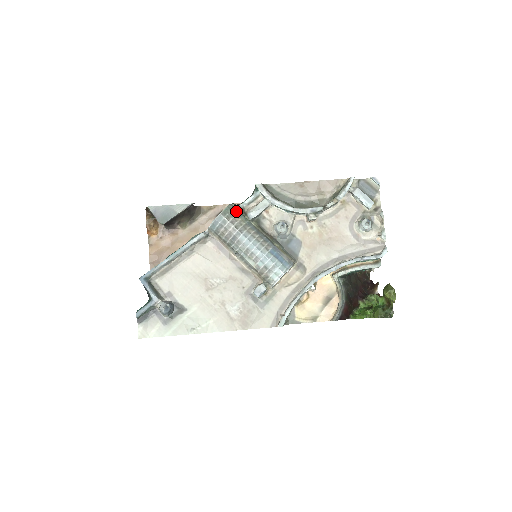
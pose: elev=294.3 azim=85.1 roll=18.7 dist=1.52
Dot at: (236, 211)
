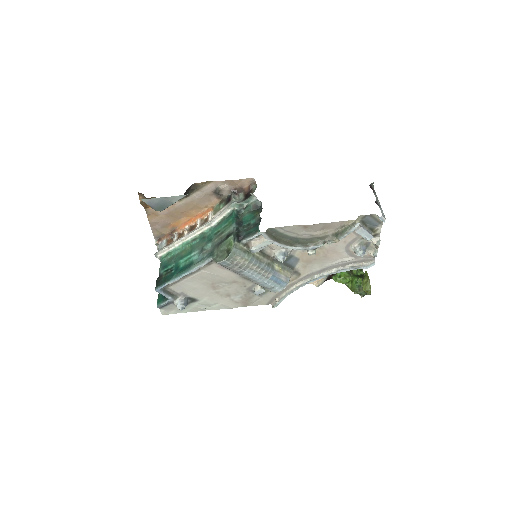
Dot at: (239, 252)
